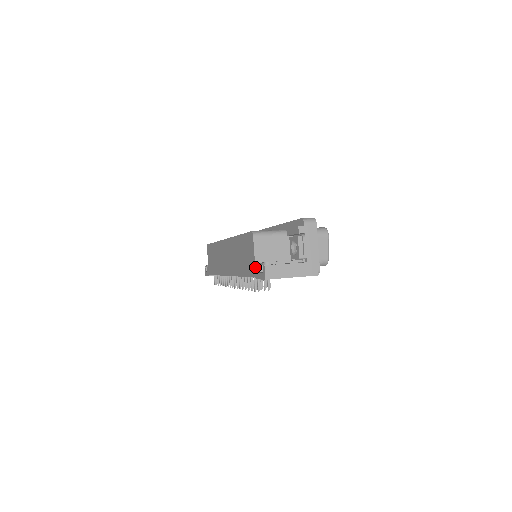
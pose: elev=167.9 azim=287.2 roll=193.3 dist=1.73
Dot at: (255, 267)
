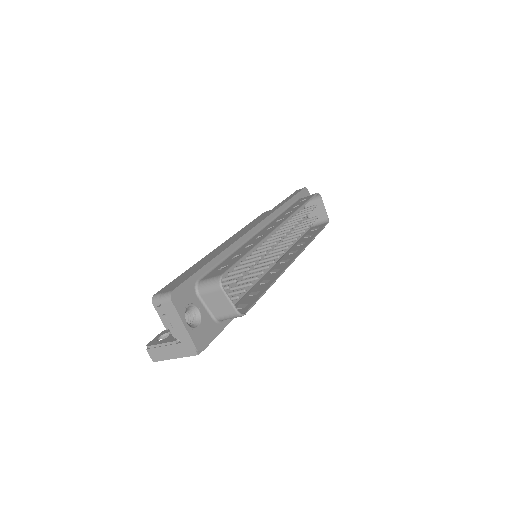
Dot at: occluded
